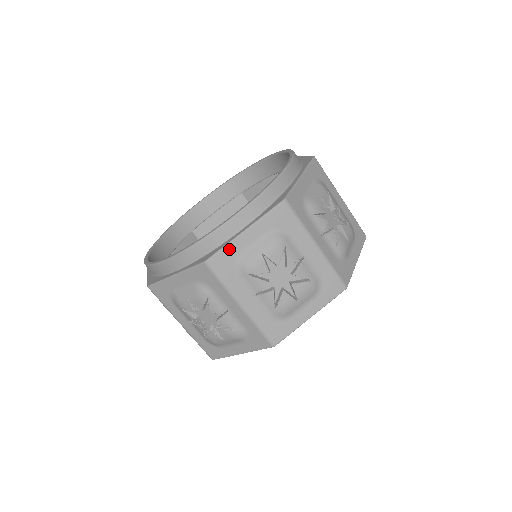
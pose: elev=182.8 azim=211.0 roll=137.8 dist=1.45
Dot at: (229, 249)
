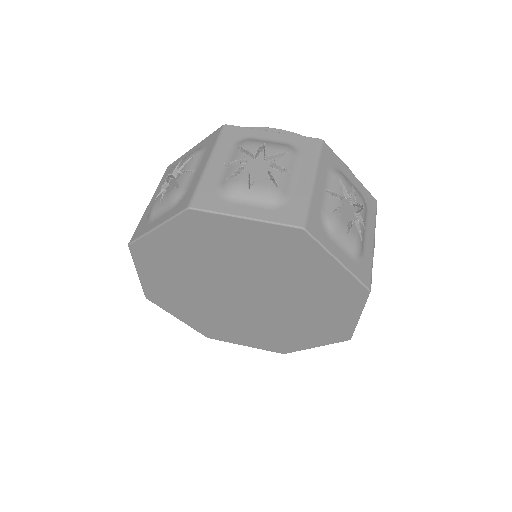
Dot at: (180, 159)
